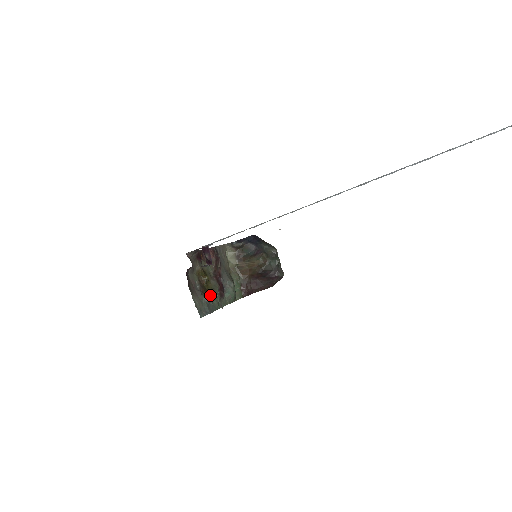
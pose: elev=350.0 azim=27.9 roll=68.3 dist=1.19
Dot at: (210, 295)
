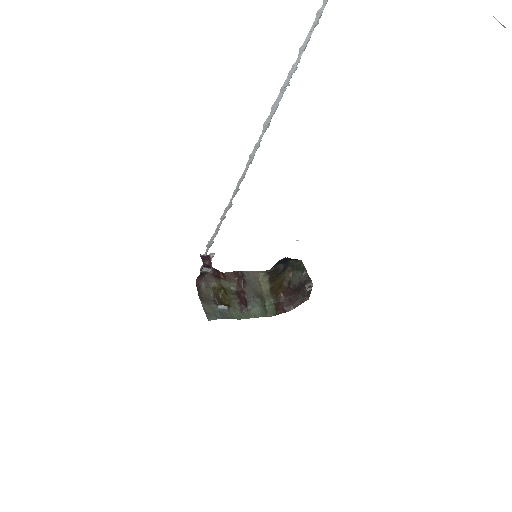
Dot at: (226, 305)
